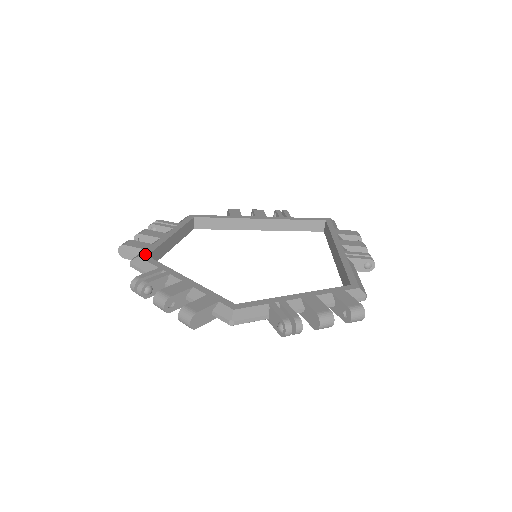
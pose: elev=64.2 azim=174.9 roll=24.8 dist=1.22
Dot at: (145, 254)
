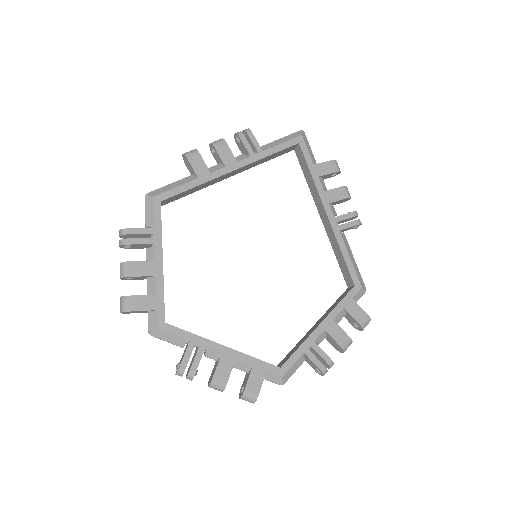
Dot at: (161, 321)
